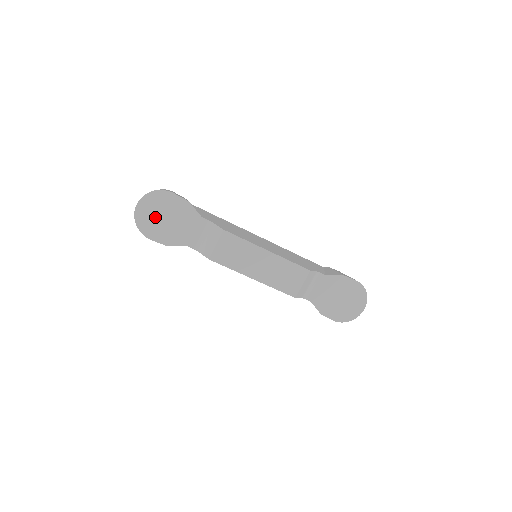
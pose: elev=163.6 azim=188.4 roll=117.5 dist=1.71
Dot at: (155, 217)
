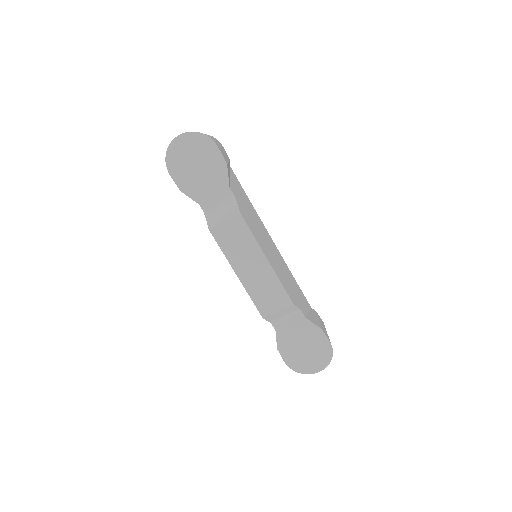
Dot at: (188, 158)
